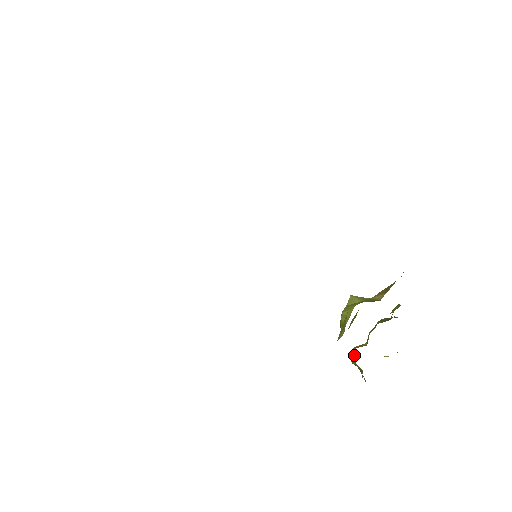
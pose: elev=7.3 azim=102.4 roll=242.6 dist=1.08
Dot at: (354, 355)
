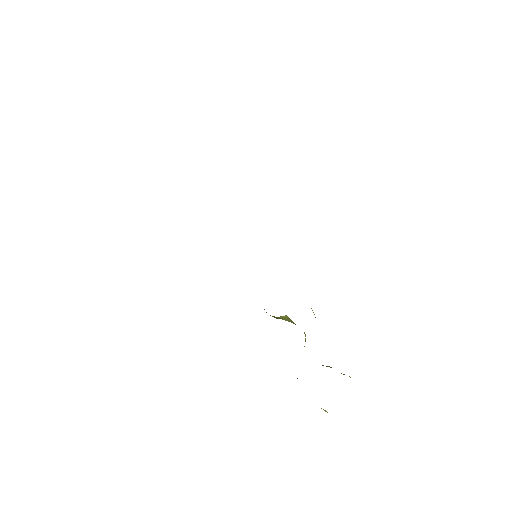
Dot at: occluded
